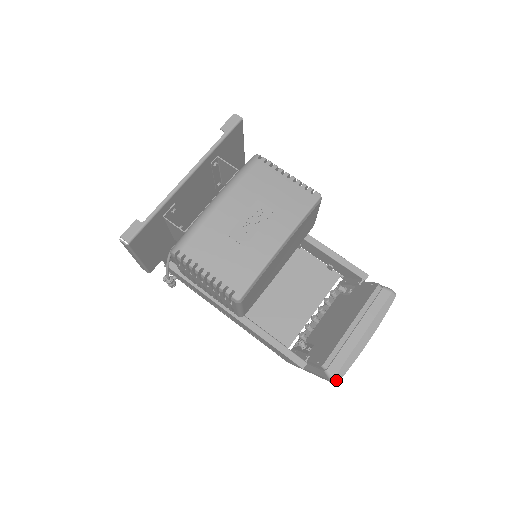
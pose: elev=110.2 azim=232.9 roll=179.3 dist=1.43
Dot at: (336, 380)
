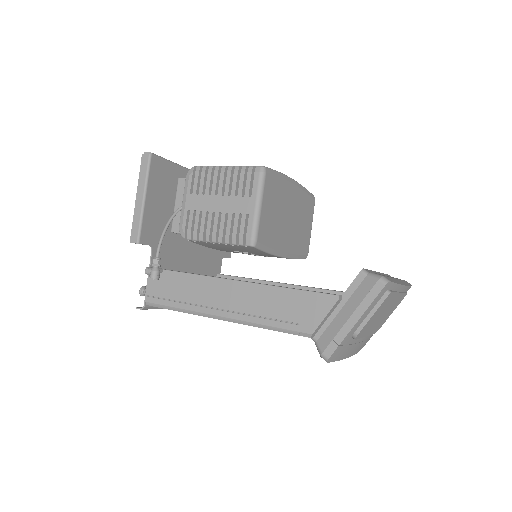
Dot at: (386, 279)
